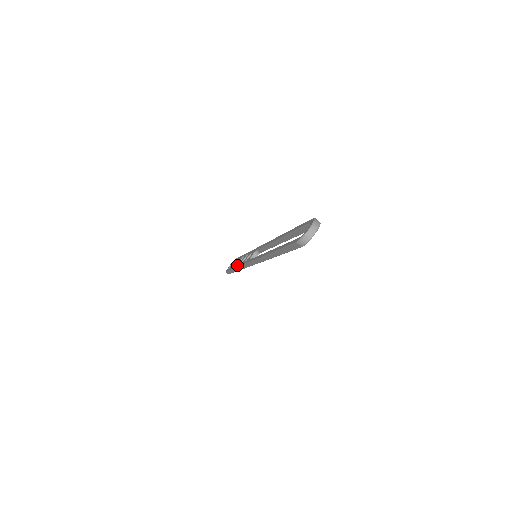
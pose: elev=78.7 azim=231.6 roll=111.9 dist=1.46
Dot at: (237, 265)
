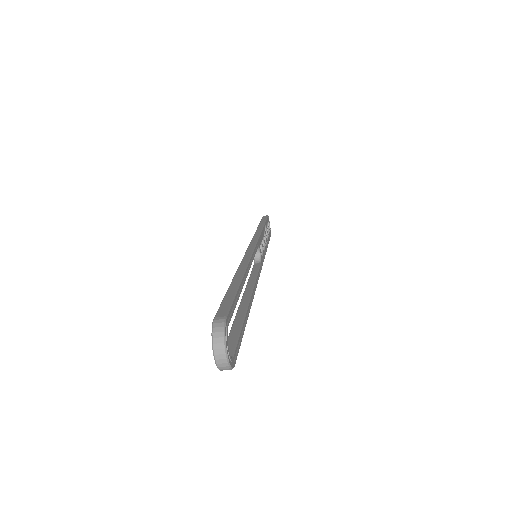
Dot at: occluded
